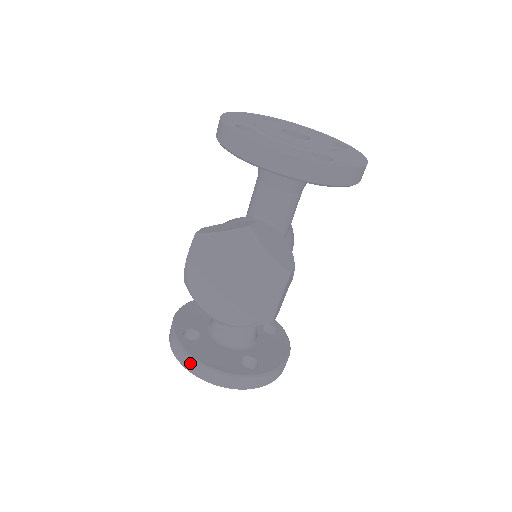
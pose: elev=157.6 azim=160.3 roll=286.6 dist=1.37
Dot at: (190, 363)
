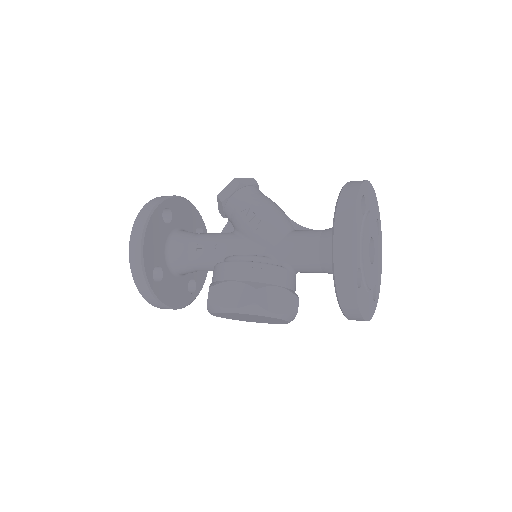
Dot at: (157, 304)
